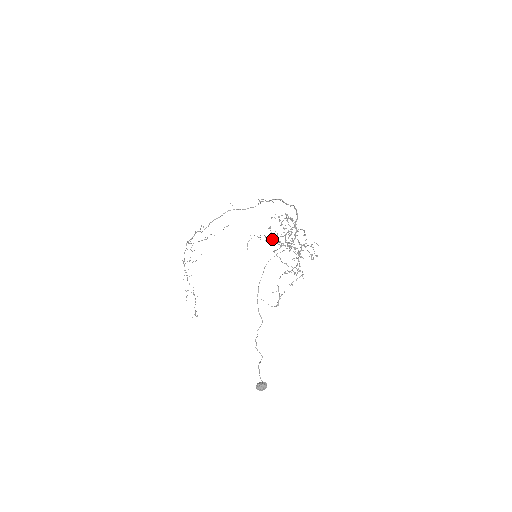
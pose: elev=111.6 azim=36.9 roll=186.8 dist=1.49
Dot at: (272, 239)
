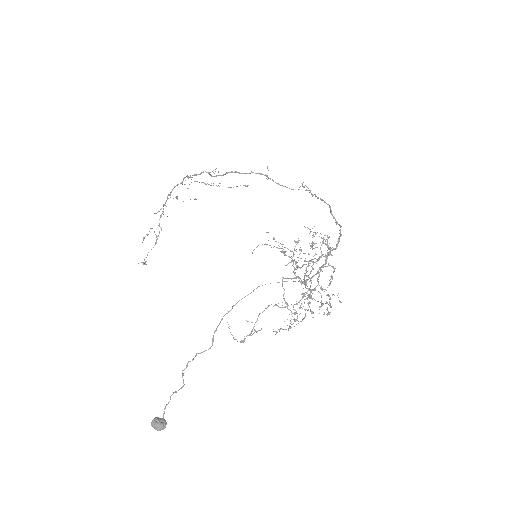
Dot at: (291, 261)
